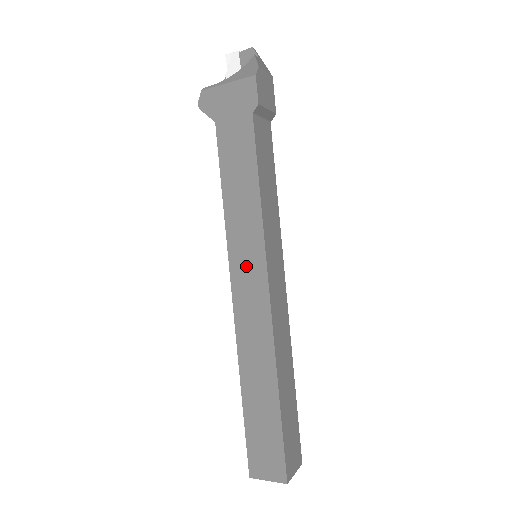
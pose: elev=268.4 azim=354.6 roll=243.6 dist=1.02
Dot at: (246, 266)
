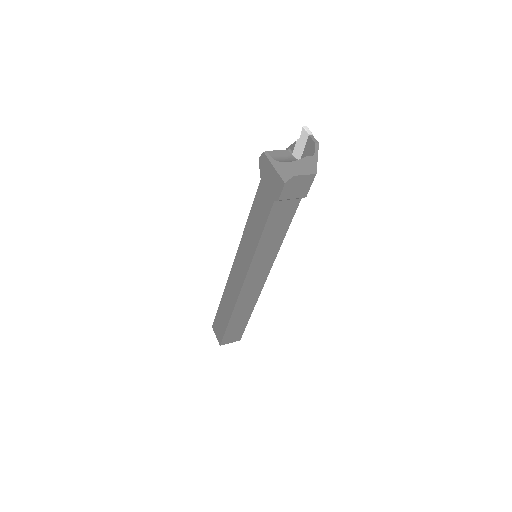
Dot at: (241, 261)
